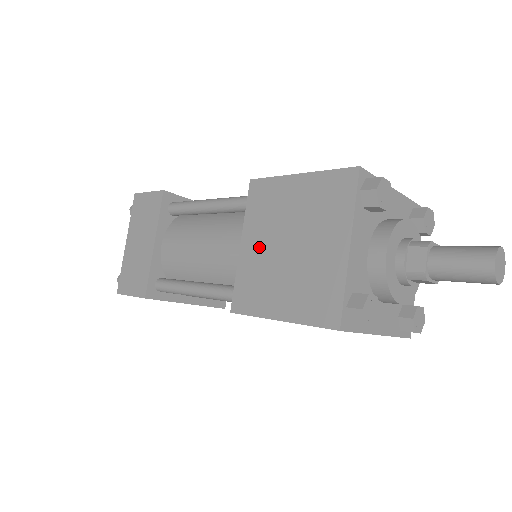
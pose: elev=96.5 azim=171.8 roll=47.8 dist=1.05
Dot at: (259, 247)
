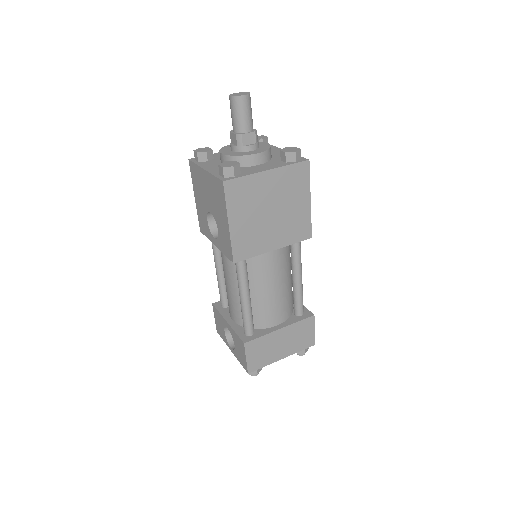
Dot at: occluded
